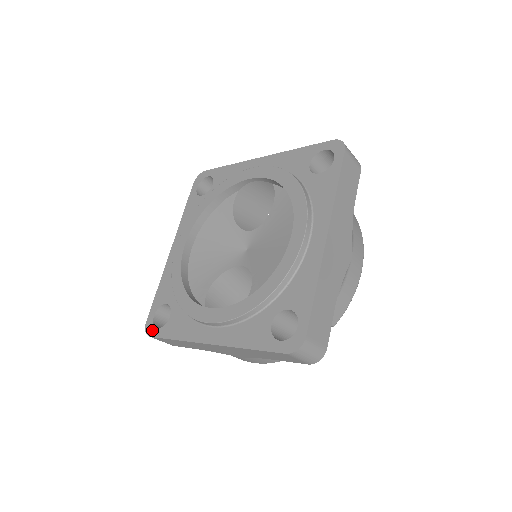
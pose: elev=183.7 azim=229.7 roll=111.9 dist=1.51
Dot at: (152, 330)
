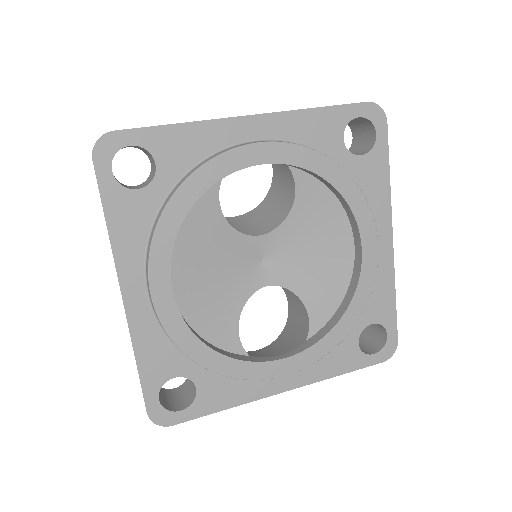
Dot at: (171, 418)
